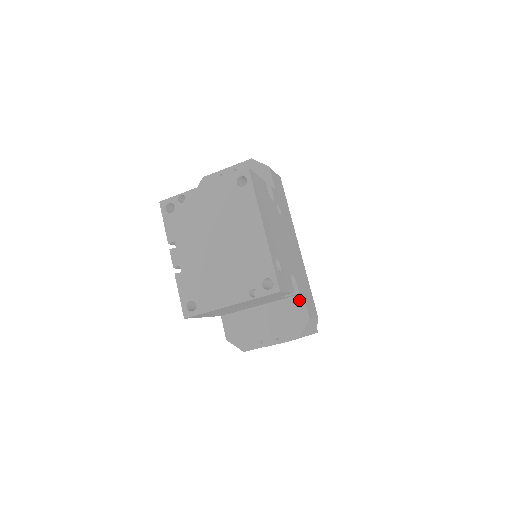
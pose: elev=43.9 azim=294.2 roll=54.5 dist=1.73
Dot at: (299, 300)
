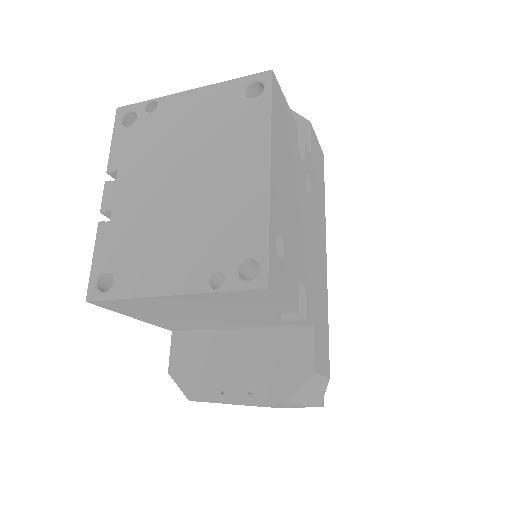
Dot at: (304, 335)
